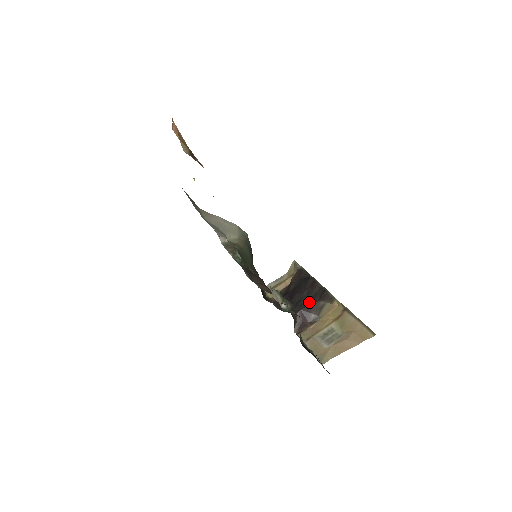
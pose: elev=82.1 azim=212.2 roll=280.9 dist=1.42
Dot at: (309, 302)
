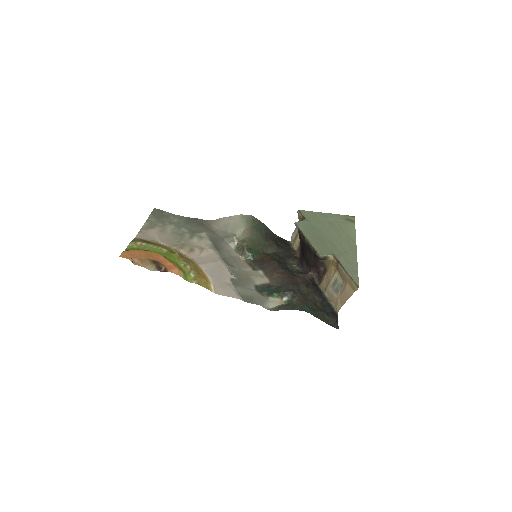
Dot at: (313, 262)
